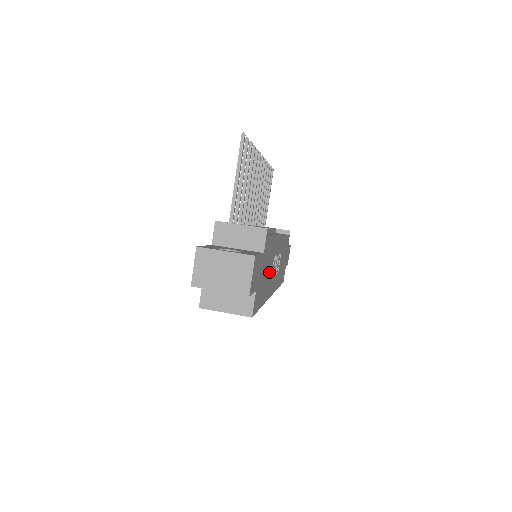
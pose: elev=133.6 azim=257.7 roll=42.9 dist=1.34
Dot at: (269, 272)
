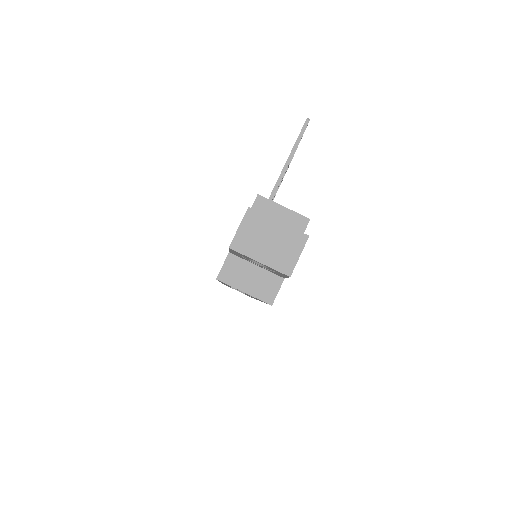
Dot at: occluded
